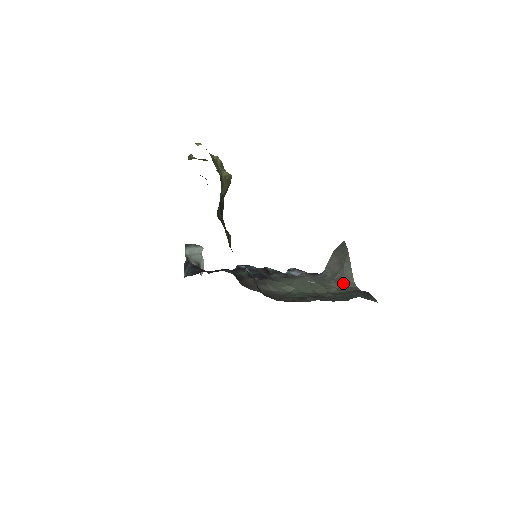
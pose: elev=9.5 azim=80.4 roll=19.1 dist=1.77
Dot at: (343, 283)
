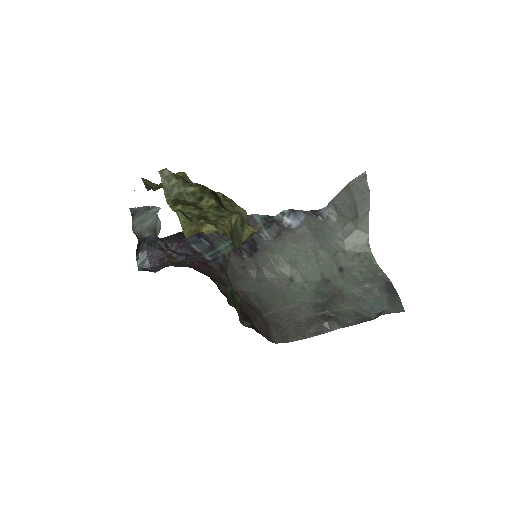
Dot at: (354, 243)
